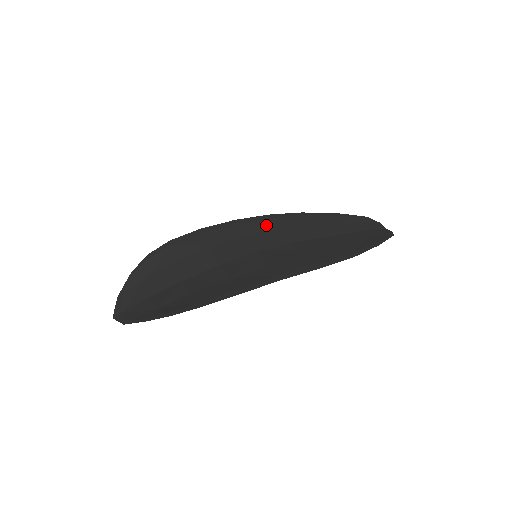
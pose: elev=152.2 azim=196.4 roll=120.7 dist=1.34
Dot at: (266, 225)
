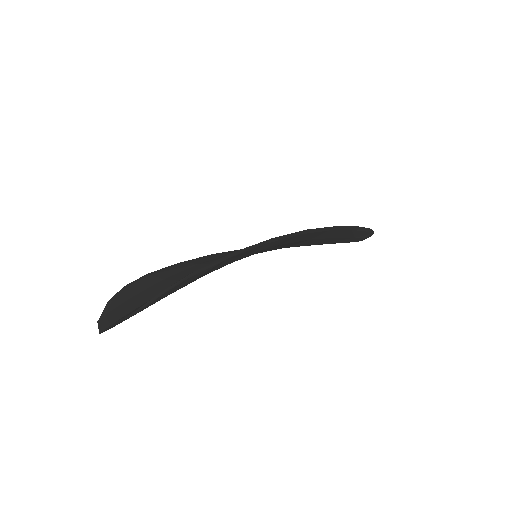
Dot at: occluded
